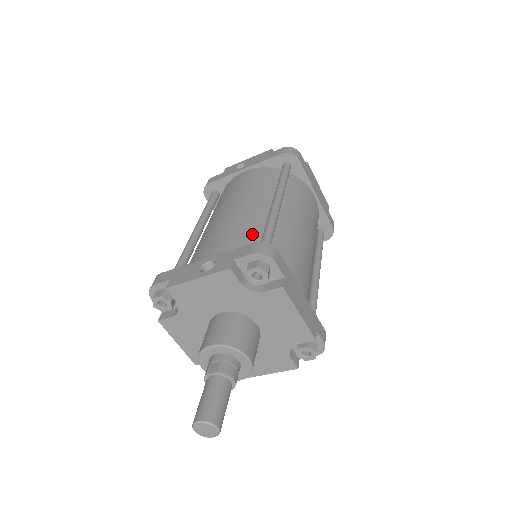
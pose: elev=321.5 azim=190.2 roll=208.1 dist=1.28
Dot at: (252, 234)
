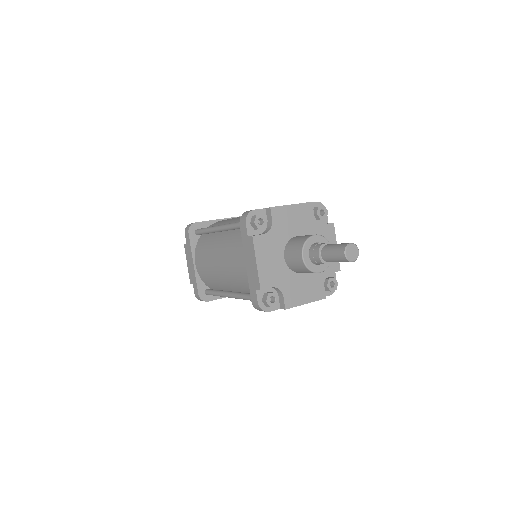
Dot at: occluded
